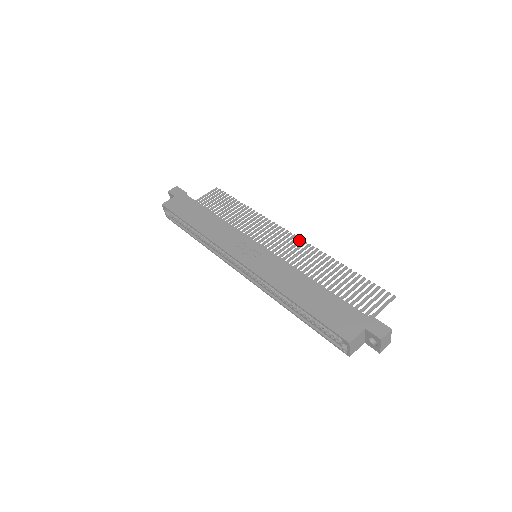
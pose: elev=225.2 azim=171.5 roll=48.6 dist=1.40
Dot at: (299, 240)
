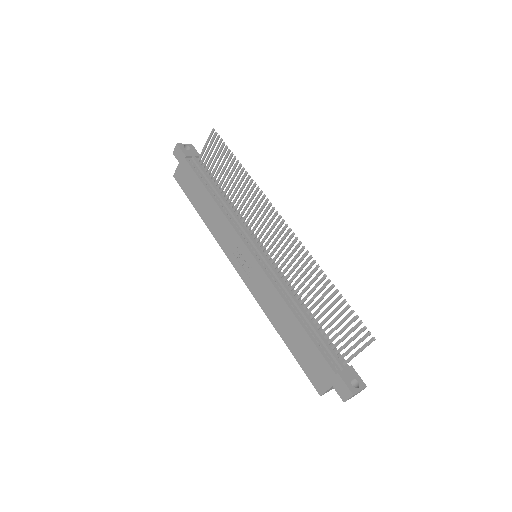
Dot at: (290, 235)
